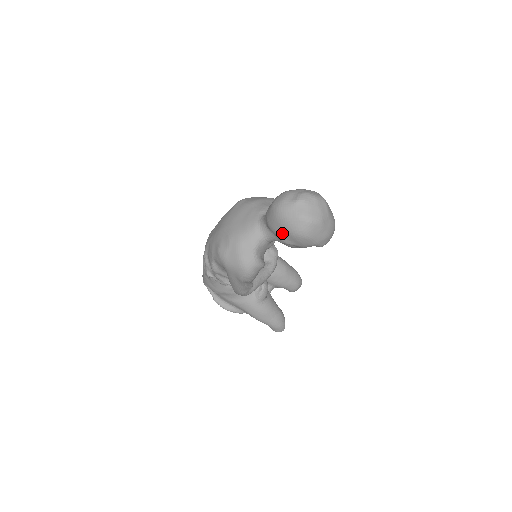
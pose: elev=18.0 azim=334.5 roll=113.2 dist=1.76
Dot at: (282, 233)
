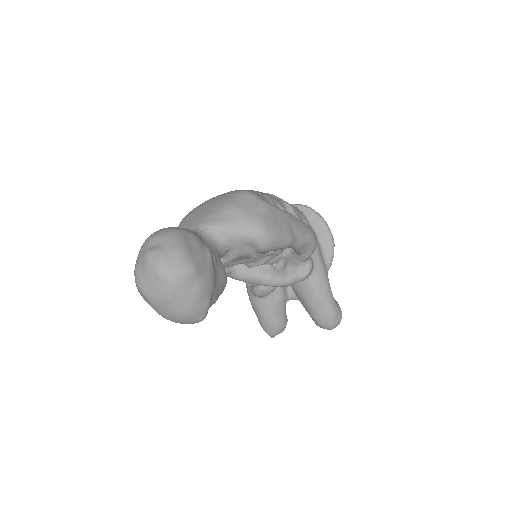
Dot at: occluded
